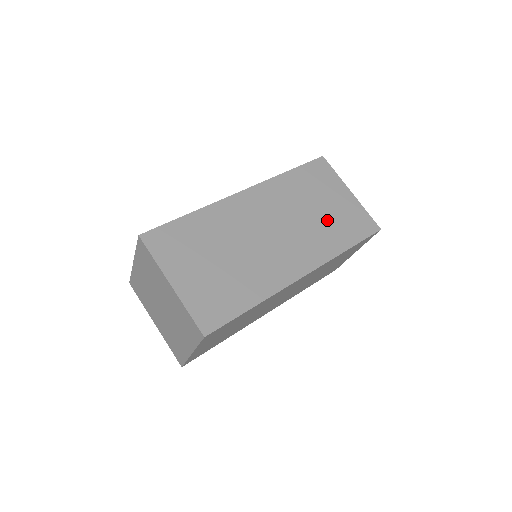
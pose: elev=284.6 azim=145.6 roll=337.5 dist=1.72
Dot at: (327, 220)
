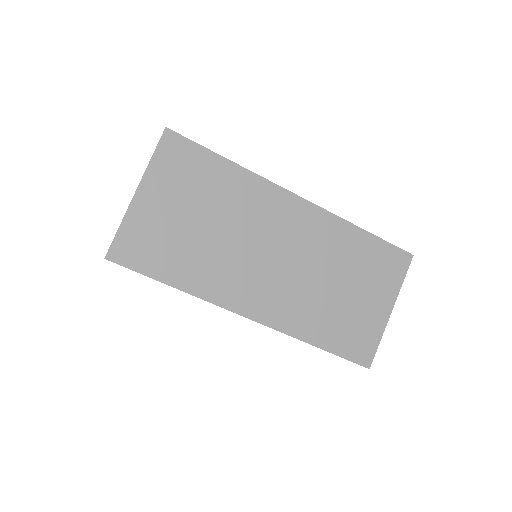
Dot at: (335, 305)
